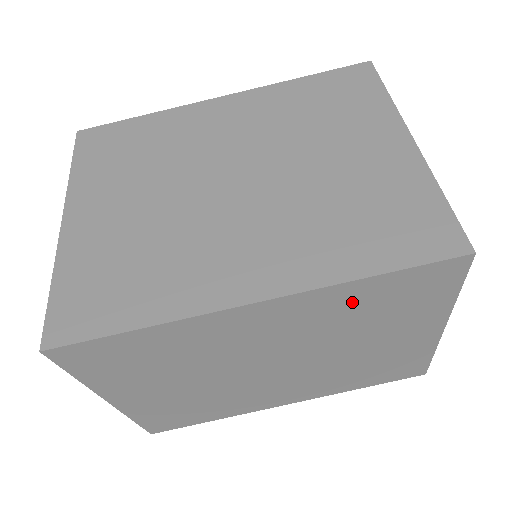
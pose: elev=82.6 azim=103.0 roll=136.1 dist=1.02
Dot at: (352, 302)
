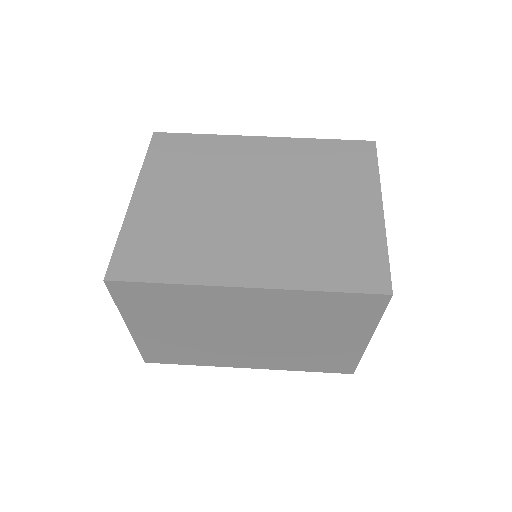
Dot at: (309, 305)
